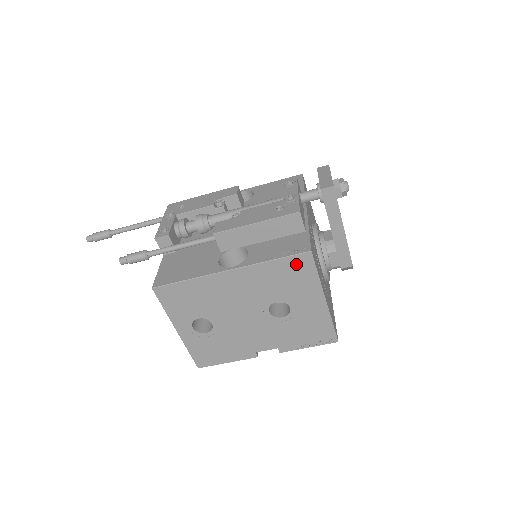
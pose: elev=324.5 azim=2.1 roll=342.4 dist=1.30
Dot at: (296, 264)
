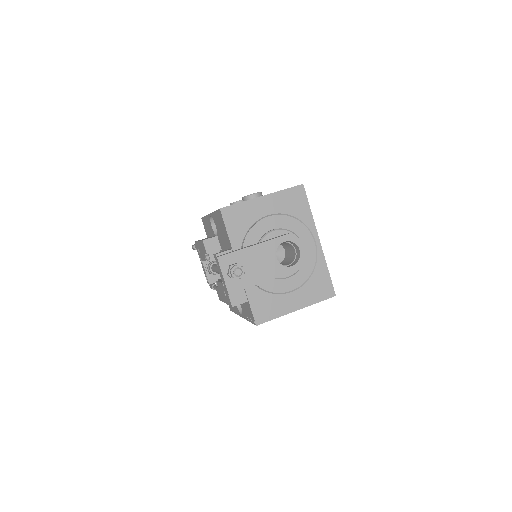
Dot at: occluded
